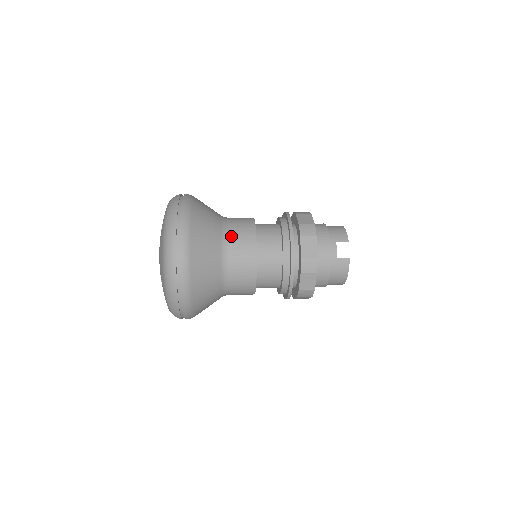
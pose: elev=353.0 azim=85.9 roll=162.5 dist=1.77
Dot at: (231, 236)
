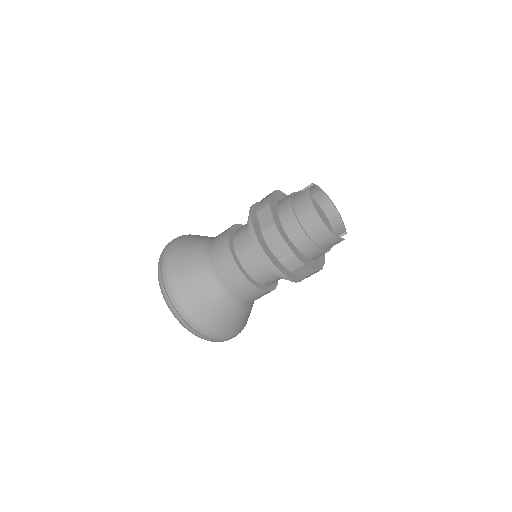
Dot at: occluded
